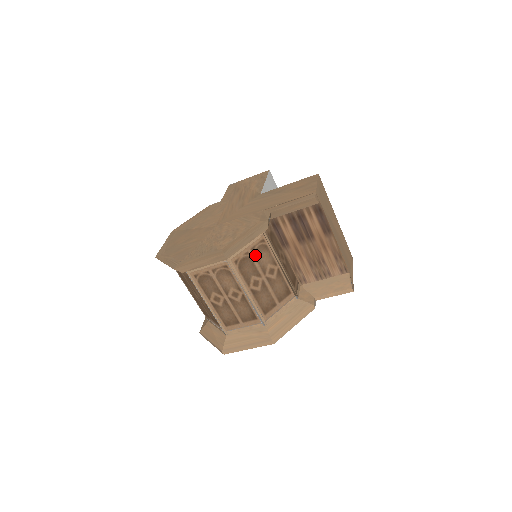
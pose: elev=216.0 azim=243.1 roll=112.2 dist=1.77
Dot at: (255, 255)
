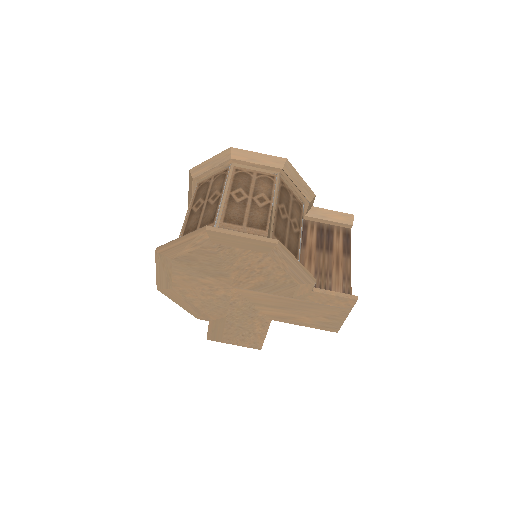
Dot at: (293, 202)
